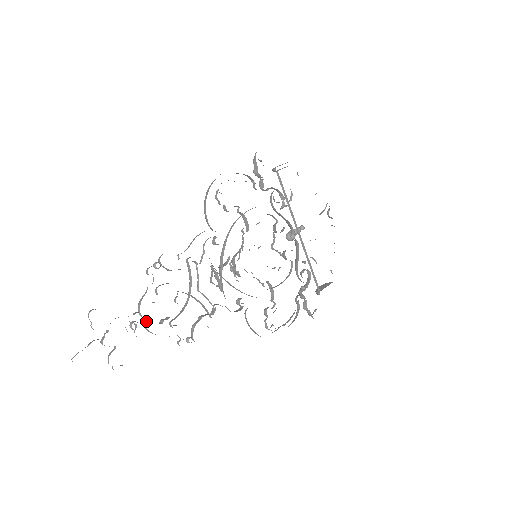
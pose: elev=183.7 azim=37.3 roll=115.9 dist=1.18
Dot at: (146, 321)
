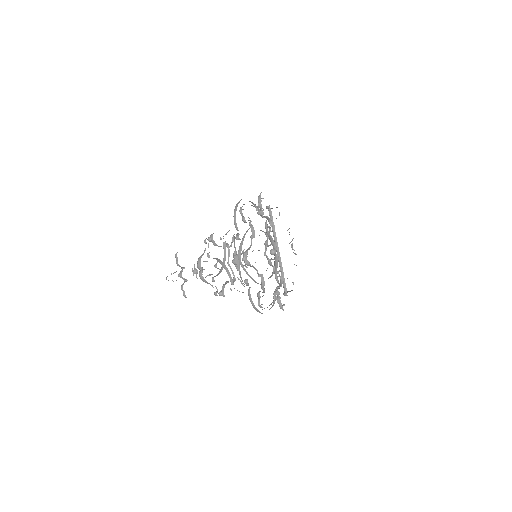
Dot at: occluded
